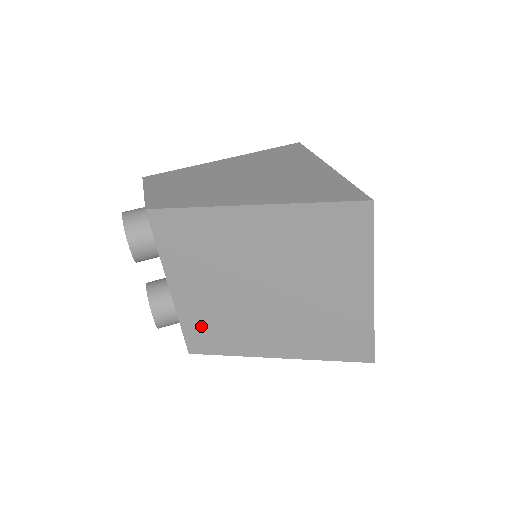
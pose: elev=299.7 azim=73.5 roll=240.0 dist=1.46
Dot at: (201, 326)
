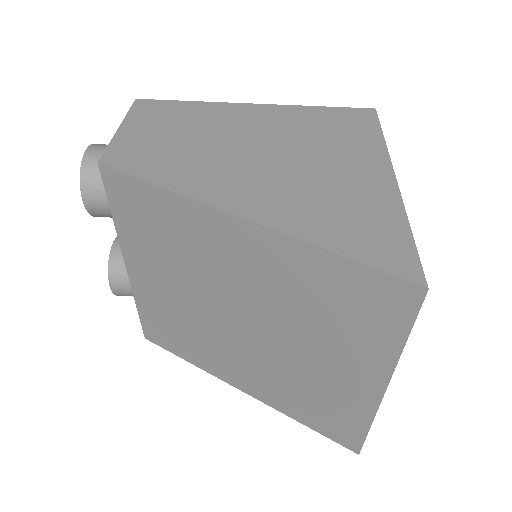
Dot at: (159, 320)
